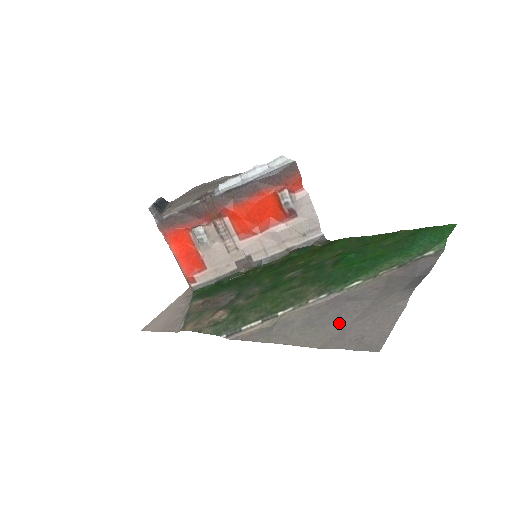
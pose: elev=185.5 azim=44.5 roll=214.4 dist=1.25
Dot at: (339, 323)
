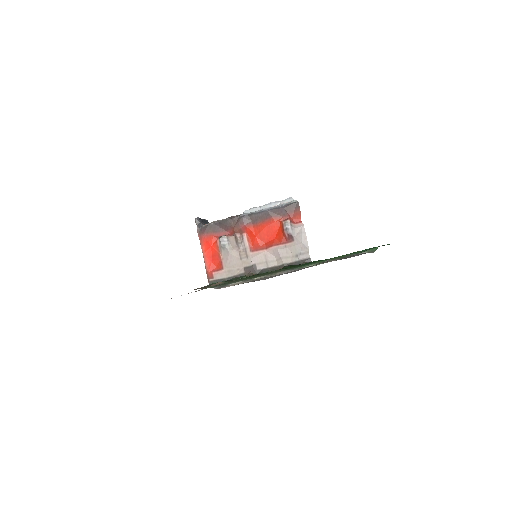
Dot at: occluded
